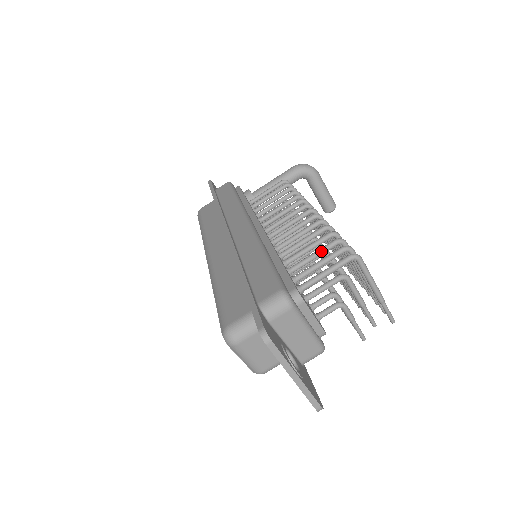
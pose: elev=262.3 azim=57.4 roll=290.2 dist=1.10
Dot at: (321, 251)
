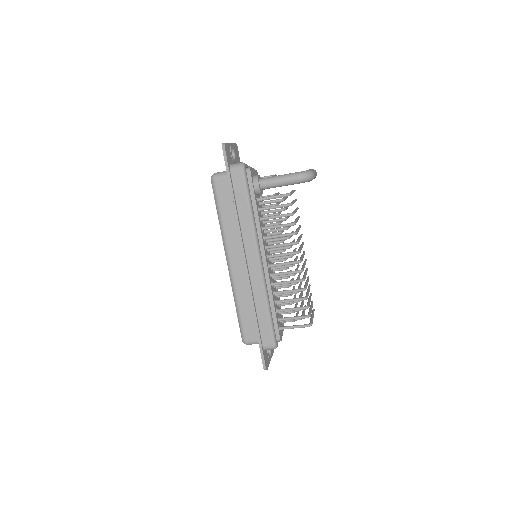
Dot at: occluded
